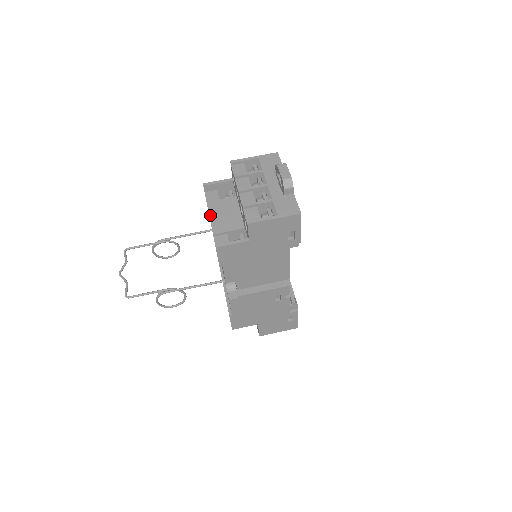
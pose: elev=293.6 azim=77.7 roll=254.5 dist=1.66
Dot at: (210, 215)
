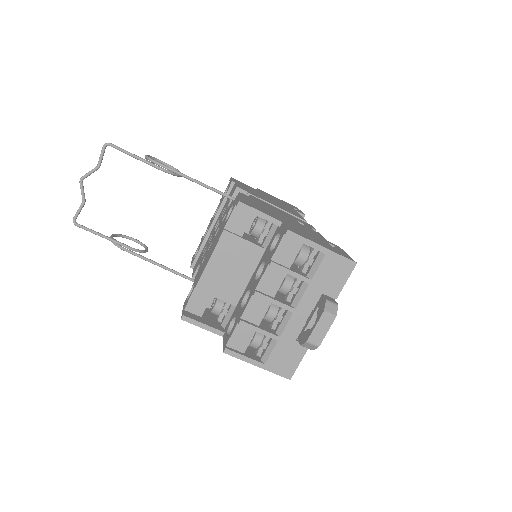
Dot at: (212, 256)
